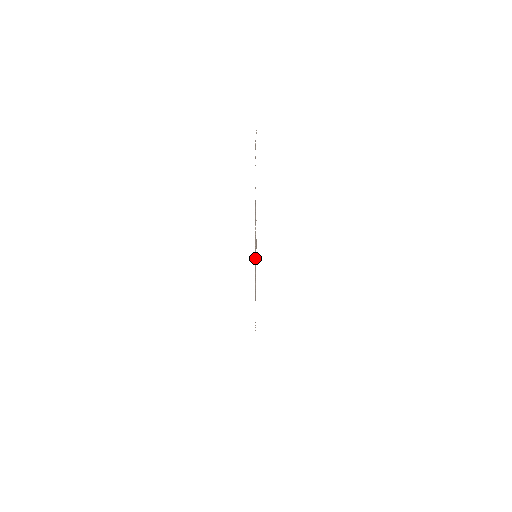
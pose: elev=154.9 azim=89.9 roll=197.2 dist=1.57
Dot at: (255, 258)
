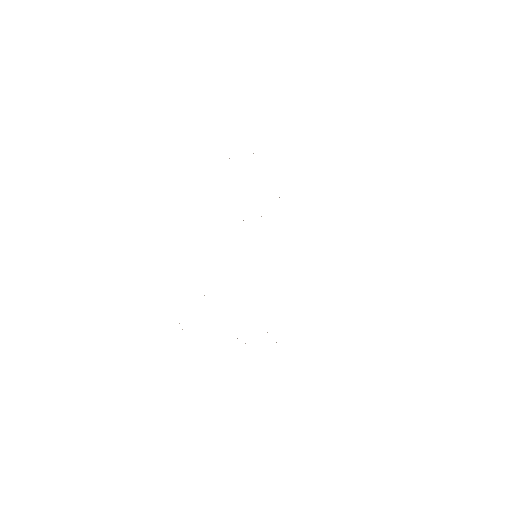
Dot at: occluded
